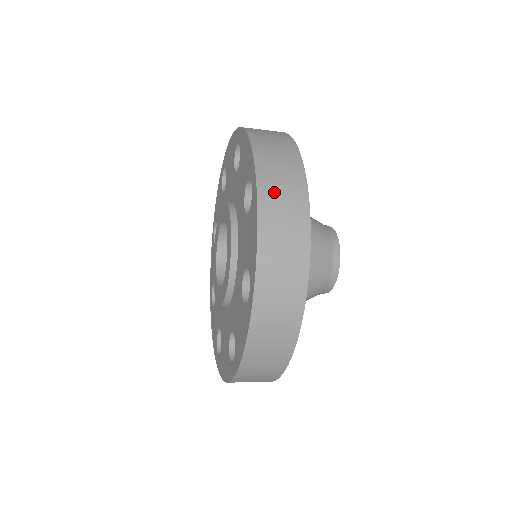
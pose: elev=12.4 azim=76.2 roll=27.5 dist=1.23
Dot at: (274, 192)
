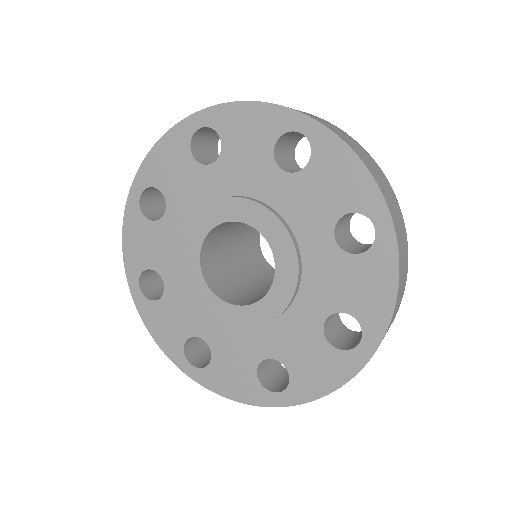
Dot at: (401, 242)
